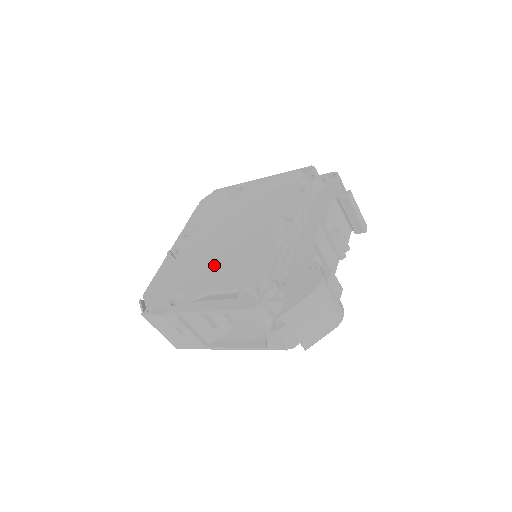
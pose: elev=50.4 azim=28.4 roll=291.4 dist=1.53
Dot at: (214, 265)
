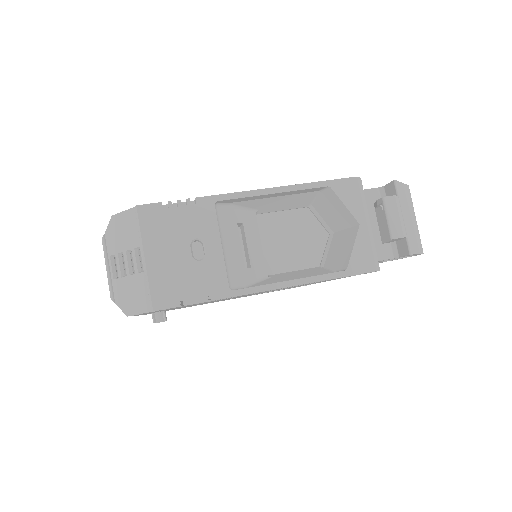
Dot at: occluded
